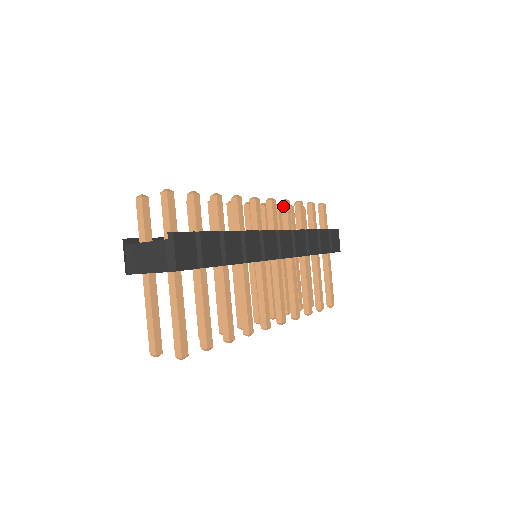
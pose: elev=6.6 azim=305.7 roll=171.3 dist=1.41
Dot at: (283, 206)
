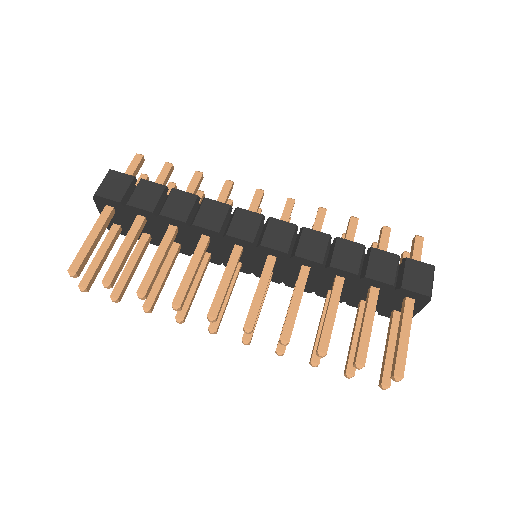
Dot at: occluded
